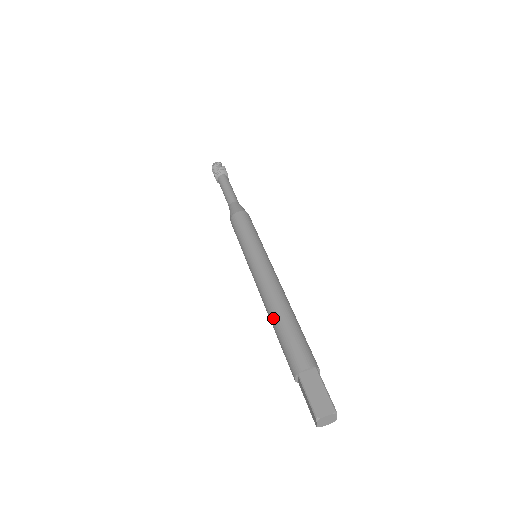
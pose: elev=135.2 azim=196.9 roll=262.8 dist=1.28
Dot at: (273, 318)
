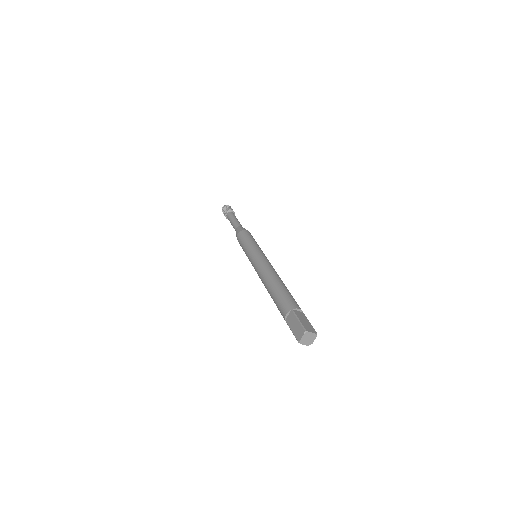
Dot at: (273, 282)
